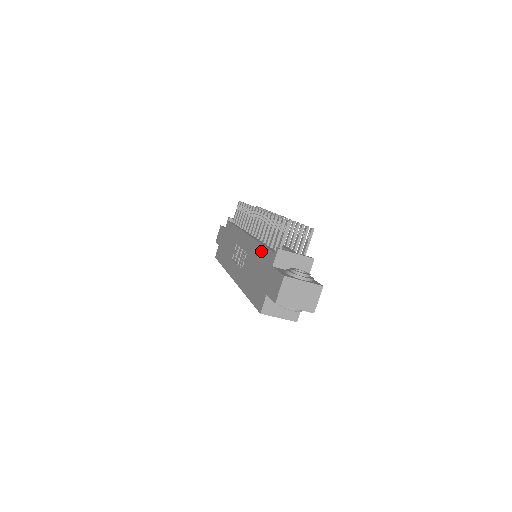
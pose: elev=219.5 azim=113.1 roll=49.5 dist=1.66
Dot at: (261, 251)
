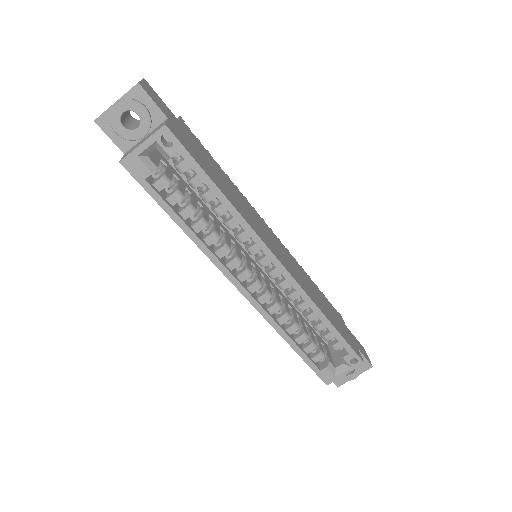
Dot at: occluded
